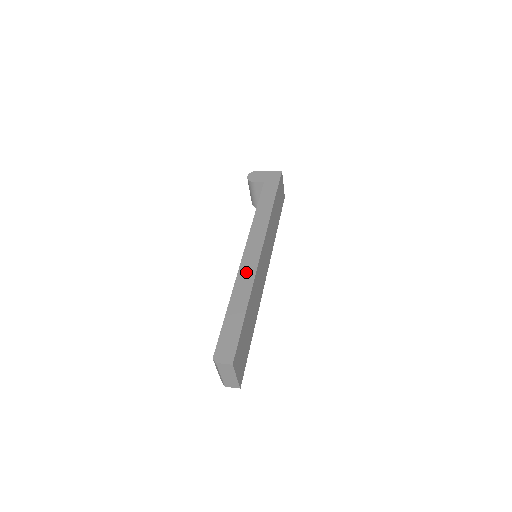
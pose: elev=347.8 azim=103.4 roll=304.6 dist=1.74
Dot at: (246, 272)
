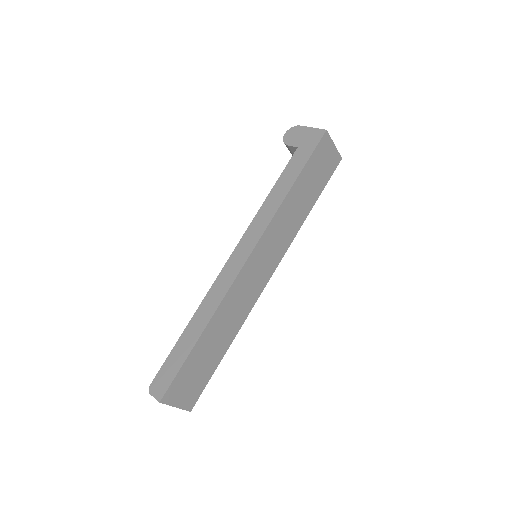
Dot at: (219, 287)
